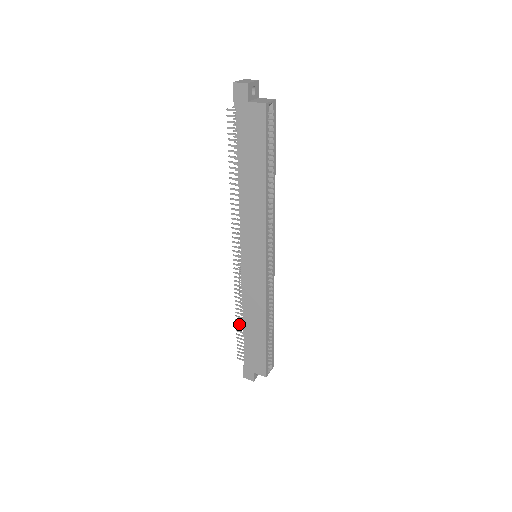
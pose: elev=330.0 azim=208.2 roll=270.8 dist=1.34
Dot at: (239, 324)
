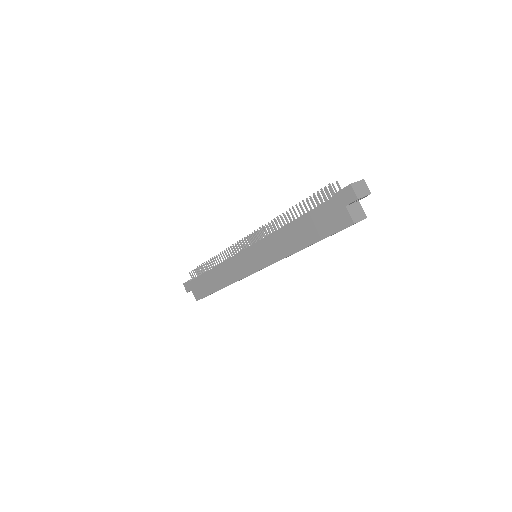
Dot at: (208, 264)
